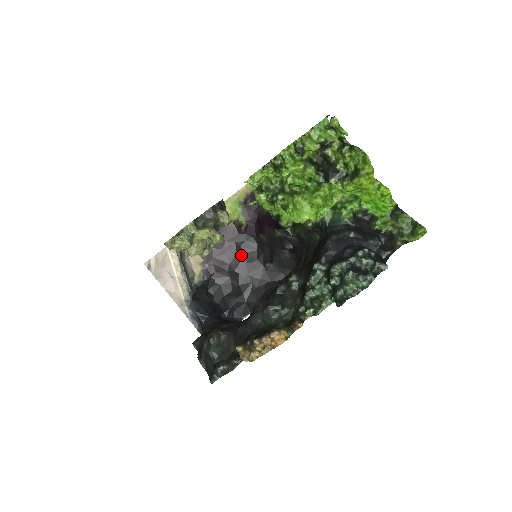
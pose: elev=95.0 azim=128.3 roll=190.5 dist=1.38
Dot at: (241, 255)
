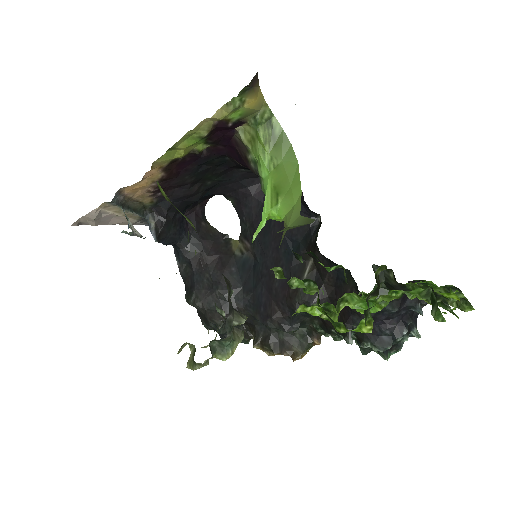
Dot at: (205, 171)
